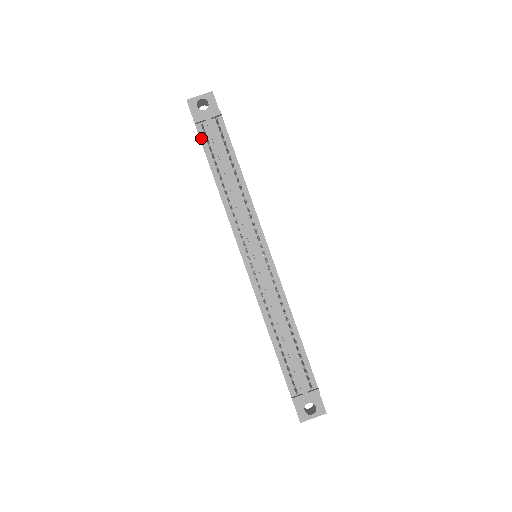
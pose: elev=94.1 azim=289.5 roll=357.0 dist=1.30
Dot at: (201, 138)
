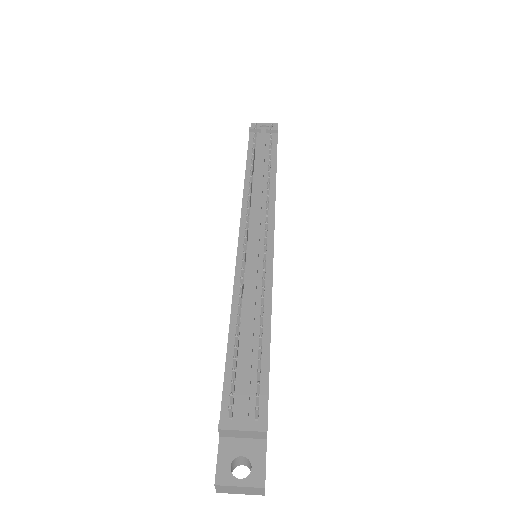
Dot at: (250, 141)
